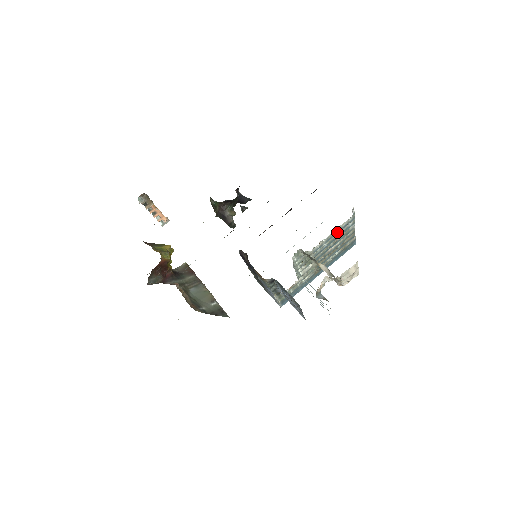
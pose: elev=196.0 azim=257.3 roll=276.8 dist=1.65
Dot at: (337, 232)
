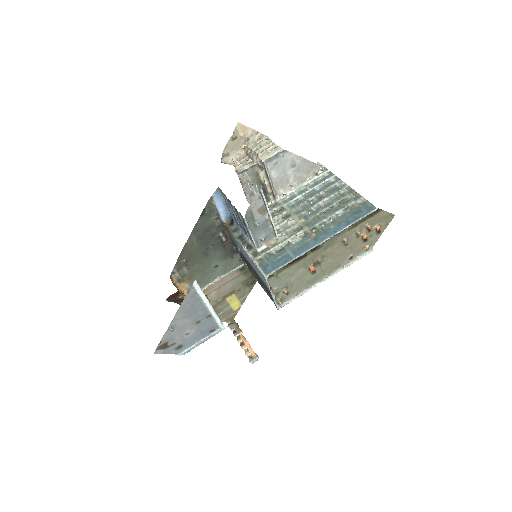
Dot at: (313, 186)
